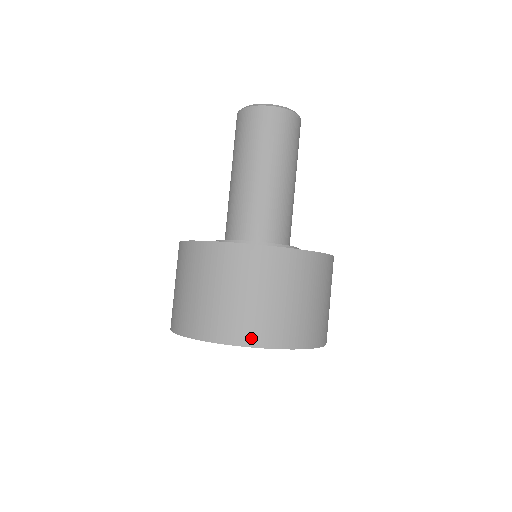
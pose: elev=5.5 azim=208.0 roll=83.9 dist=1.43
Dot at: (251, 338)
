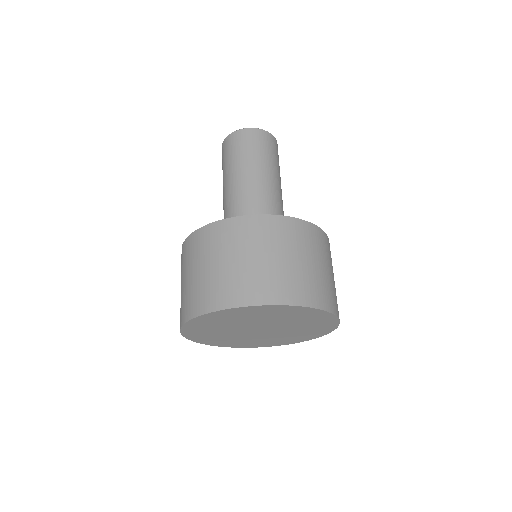
Dot at: (189, 313)
